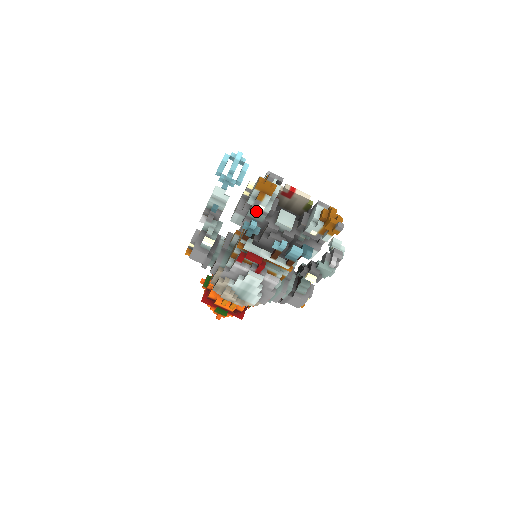
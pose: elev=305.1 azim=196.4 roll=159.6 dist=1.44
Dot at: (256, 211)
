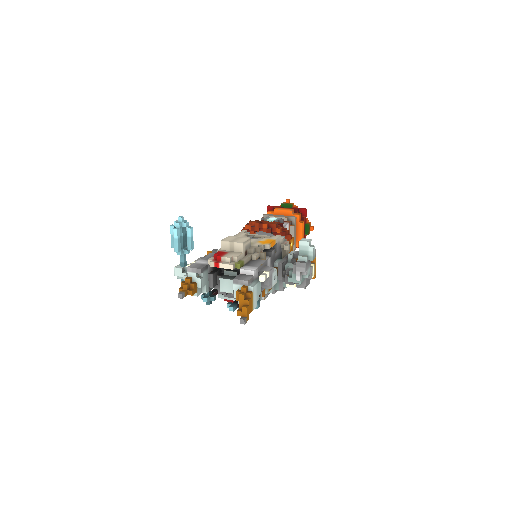
Dot at: occluded
